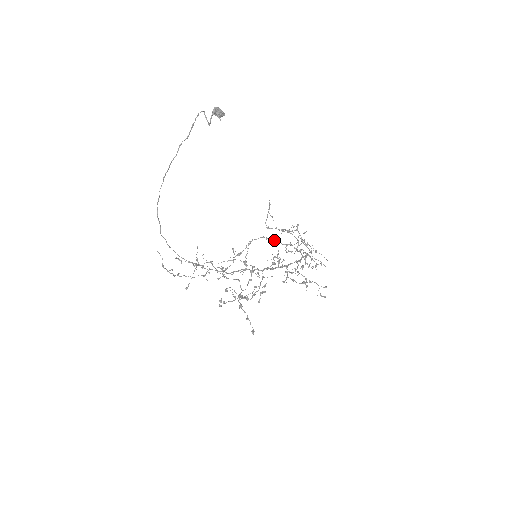
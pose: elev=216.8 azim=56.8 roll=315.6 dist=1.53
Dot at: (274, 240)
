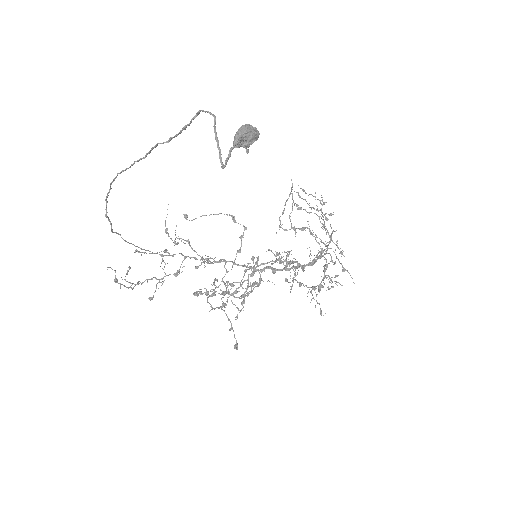
Dot at: (290, 269)
